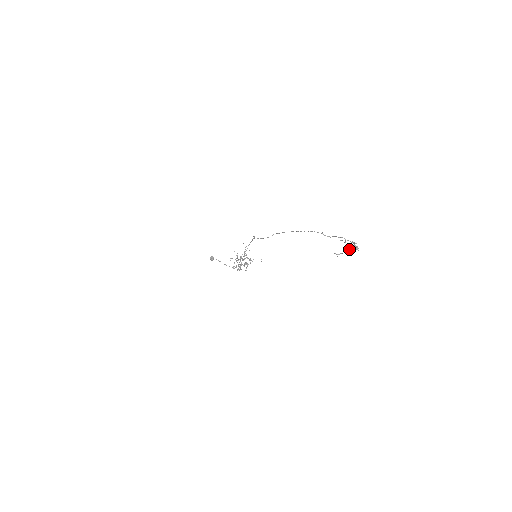
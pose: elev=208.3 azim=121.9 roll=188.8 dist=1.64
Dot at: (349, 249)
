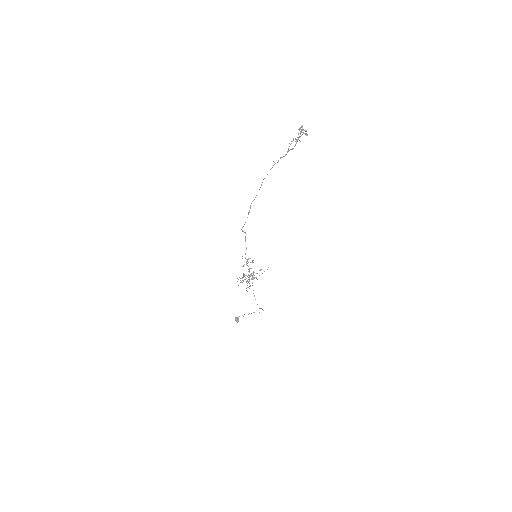
Dot at: occluded
